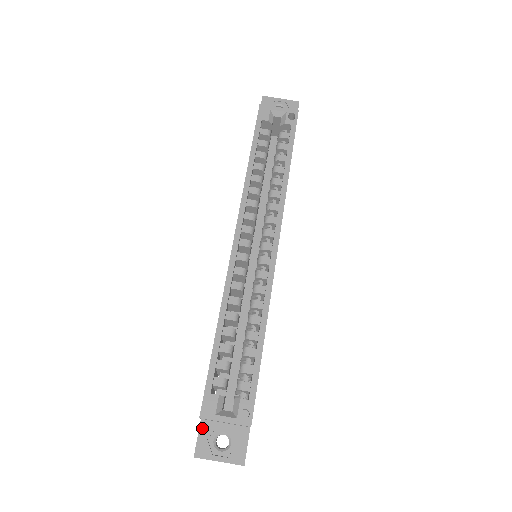
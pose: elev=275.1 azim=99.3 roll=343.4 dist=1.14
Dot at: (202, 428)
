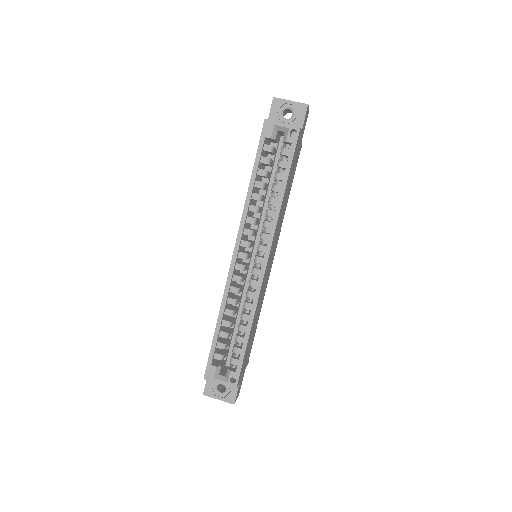
Dot at: occluded
